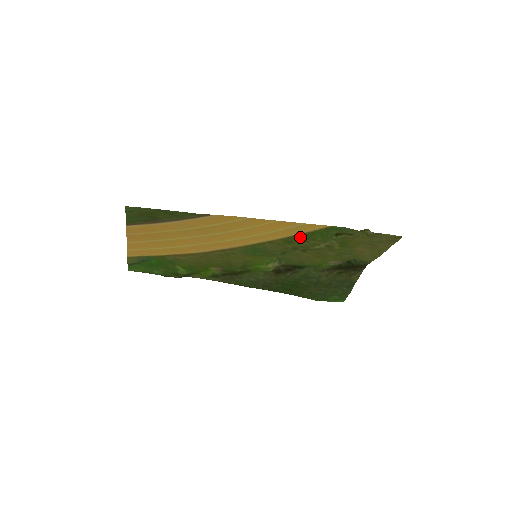
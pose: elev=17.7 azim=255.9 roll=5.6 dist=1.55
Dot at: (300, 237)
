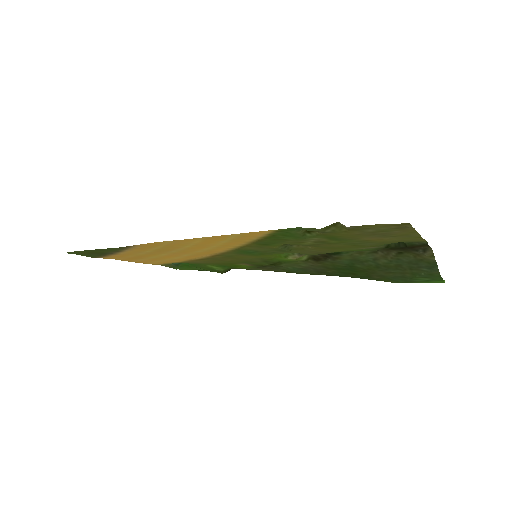
Dot at: (266, 240)
